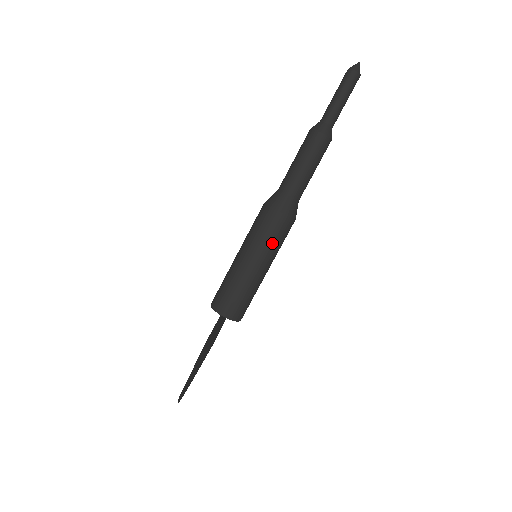
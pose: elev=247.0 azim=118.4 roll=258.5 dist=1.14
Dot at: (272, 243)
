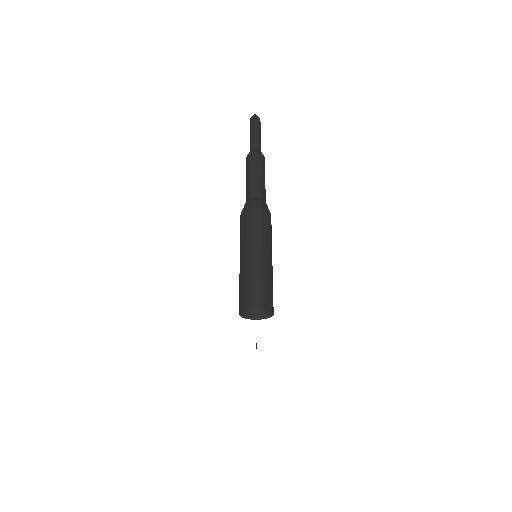
Dot at: (260, 231)
